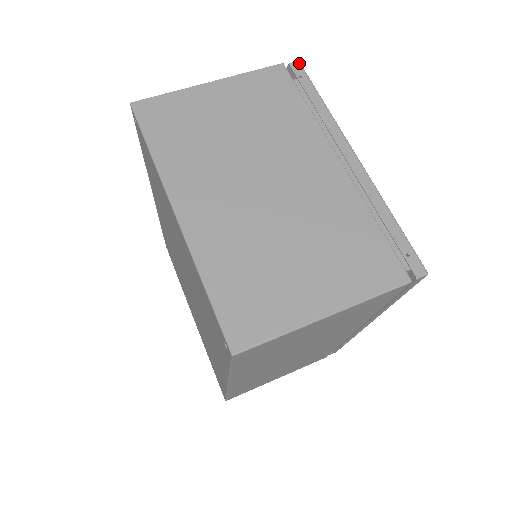
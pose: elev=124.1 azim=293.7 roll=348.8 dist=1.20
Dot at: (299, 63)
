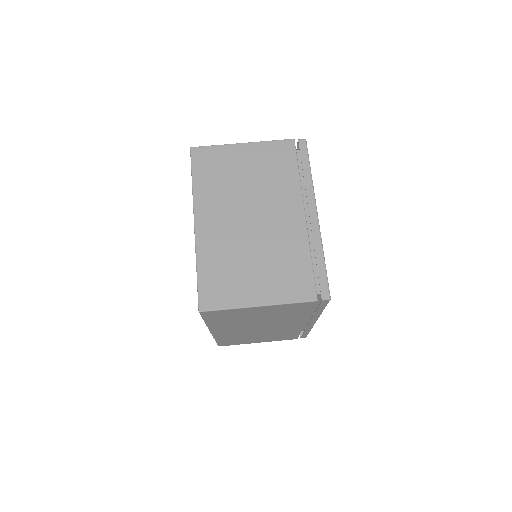
Dot at: (305, 141)
